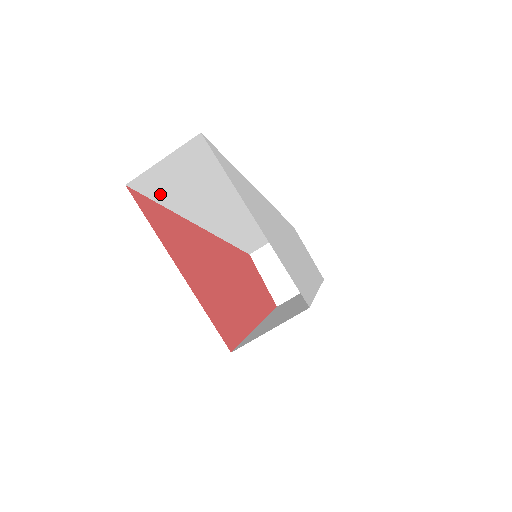
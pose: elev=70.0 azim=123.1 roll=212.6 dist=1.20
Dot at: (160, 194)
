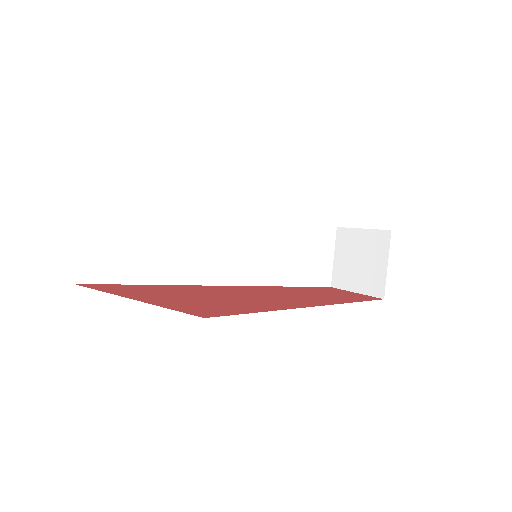
Dot at: (120, 275)
